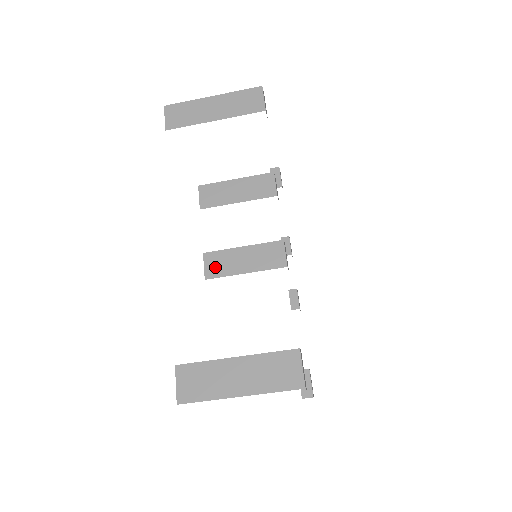
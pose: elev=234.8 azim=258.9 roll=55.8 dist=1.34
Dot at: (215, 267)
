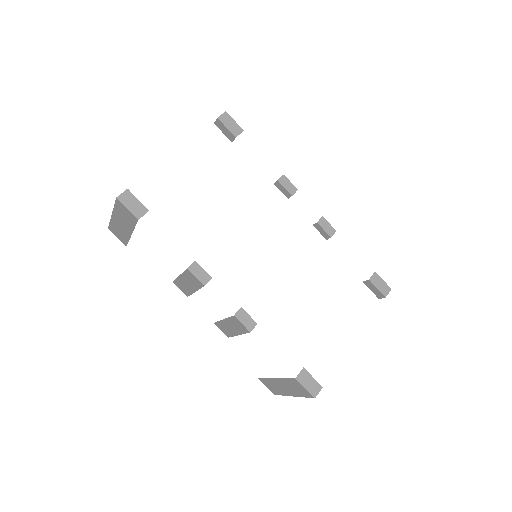
Dot at: (225, 331)
